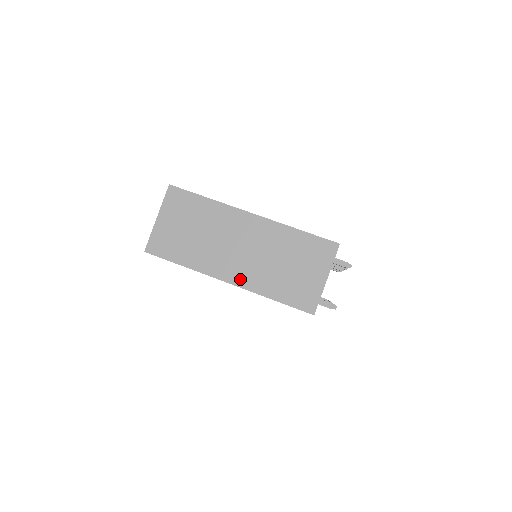
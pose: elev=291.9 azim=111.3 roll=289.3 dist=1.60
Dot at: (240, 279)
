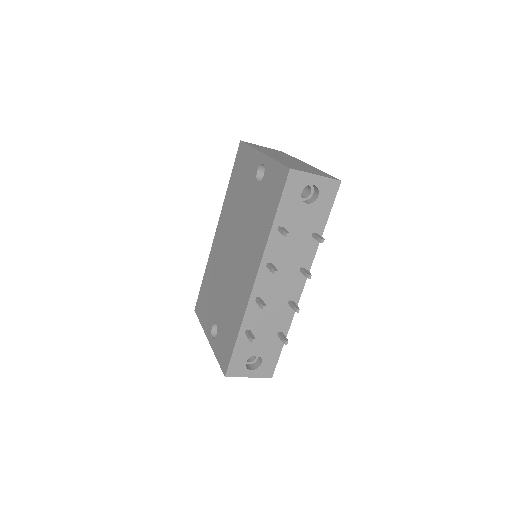
Dot at: (270, 155)
